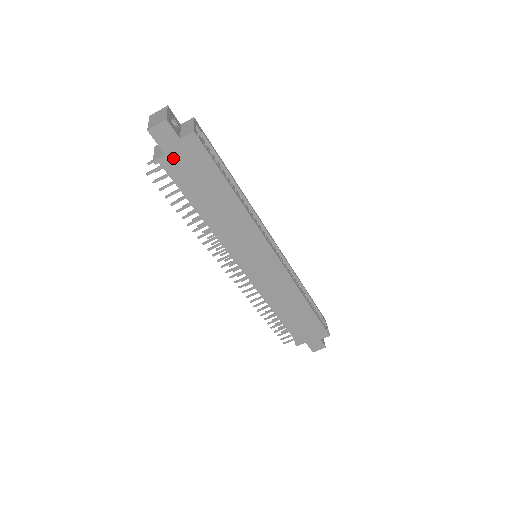
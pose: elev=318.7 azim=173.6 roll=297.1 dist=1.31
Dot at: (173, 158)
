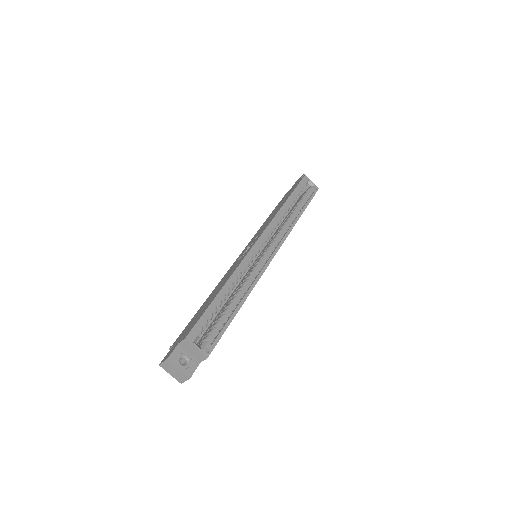
Dot at: occluded
